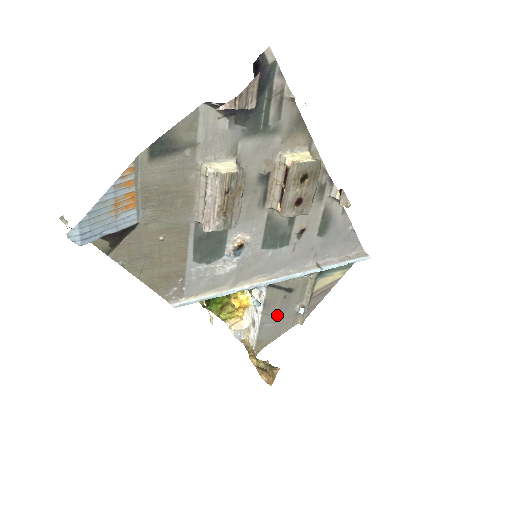
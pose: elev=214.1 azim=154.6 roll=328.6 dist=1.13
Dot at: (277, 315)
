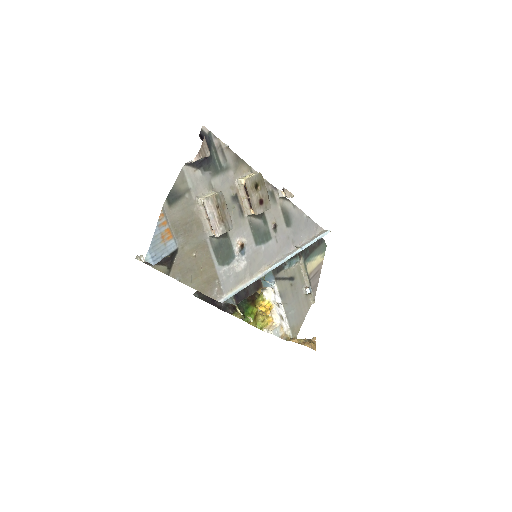
Dot at: (293, 302)
